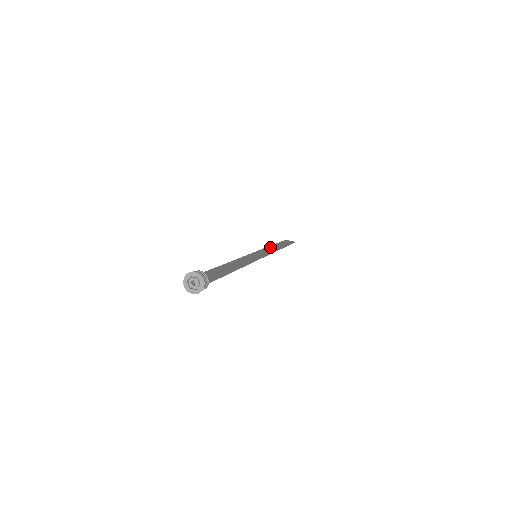
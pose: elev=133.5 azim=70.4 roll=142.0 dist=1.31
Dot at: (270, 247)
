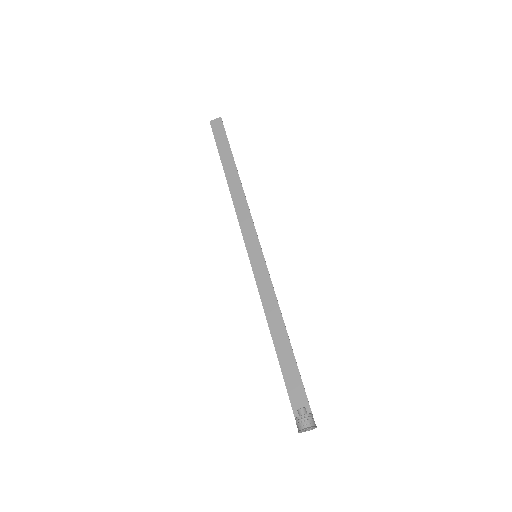
Dot at: (233, 193)
